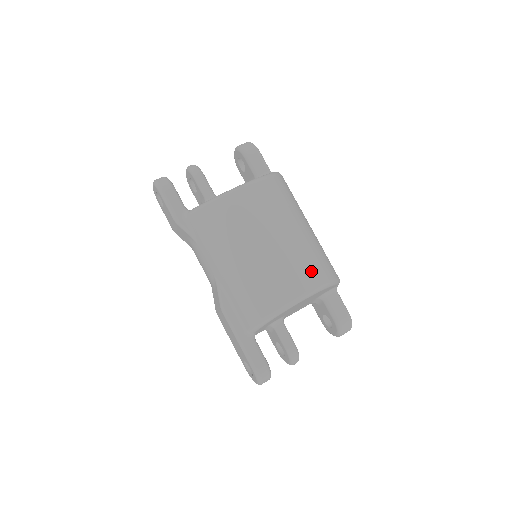
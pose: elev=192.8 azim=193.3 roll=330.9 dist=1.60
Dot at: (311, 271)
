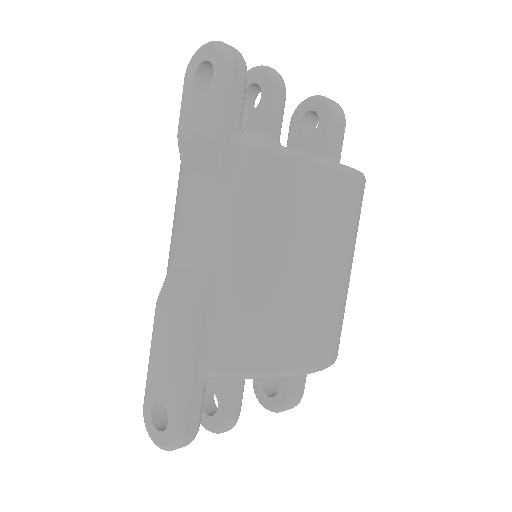
Dot at: (338, 337)
